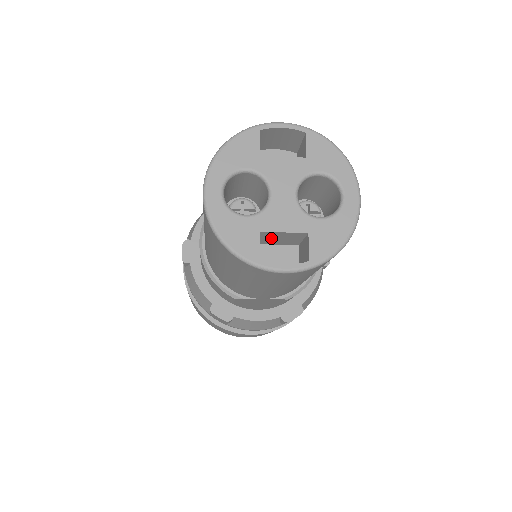
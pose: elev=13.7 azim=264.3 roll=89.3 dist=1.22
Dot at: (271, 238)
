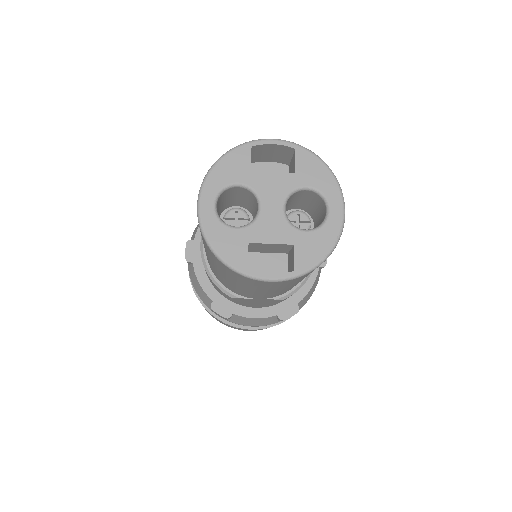
Dot at: (260, 248)
